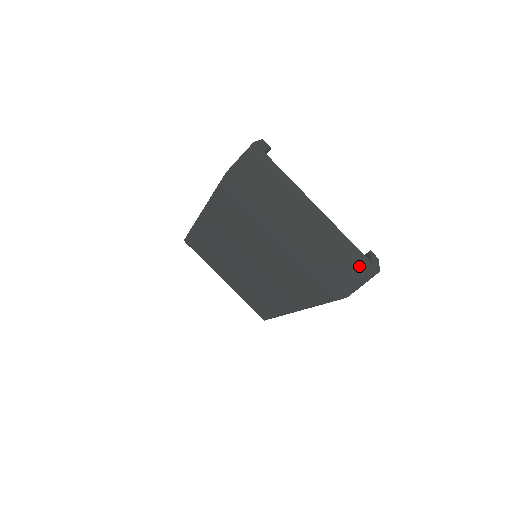
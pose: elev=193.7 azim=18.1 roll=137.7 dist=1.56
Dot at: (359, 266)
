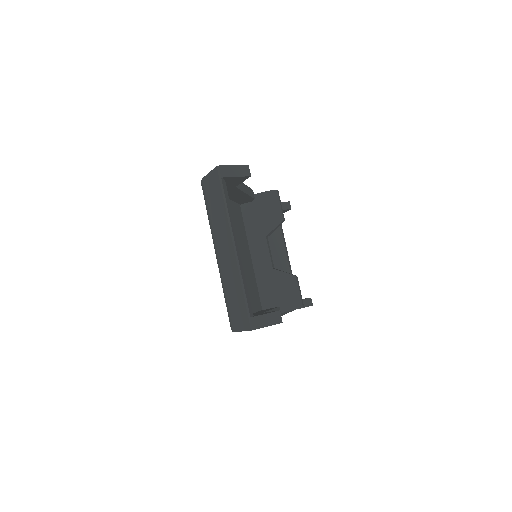
Dot at: (243, 314)
